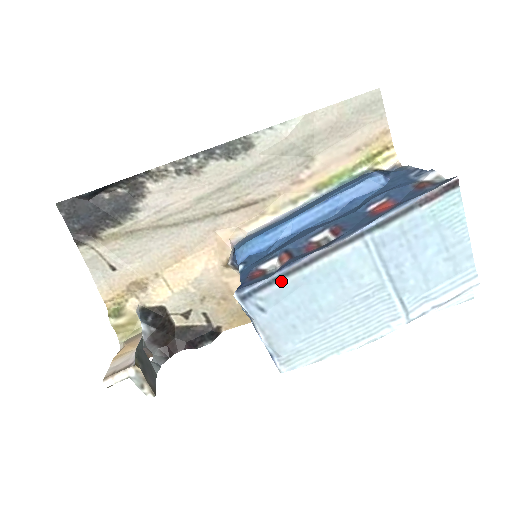
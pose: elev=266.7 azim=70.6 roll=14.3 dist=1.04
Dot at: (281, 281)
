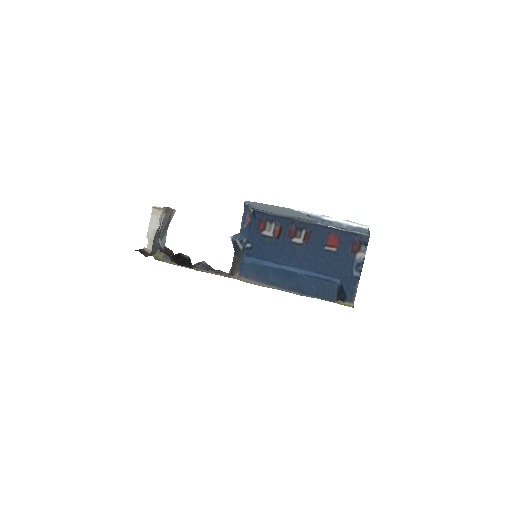
Dot at: (274, 213)
